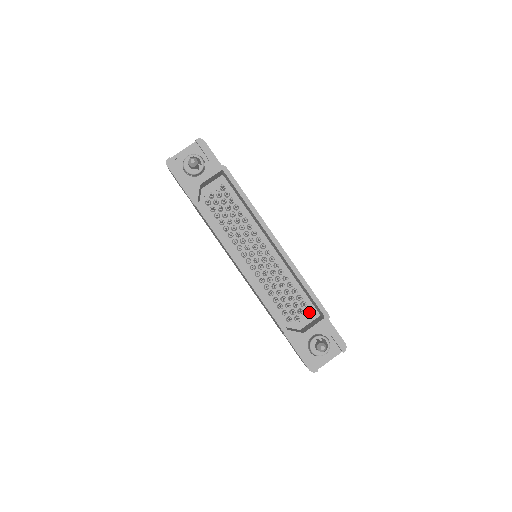
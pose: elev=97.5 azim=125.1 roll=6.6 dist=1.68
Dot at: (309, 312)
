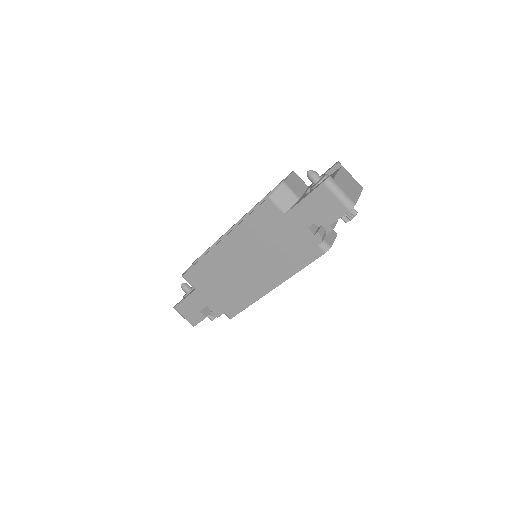
Dot at: occluded
